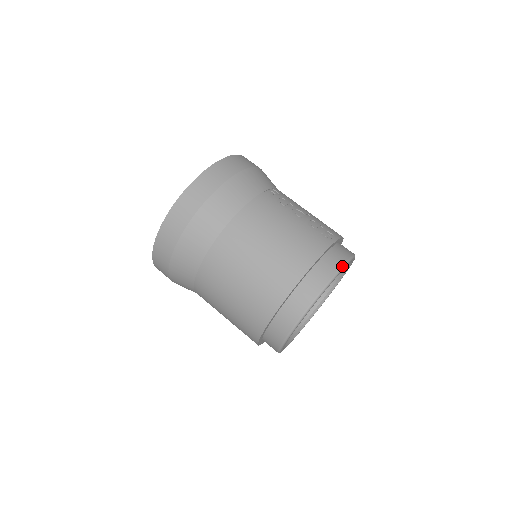
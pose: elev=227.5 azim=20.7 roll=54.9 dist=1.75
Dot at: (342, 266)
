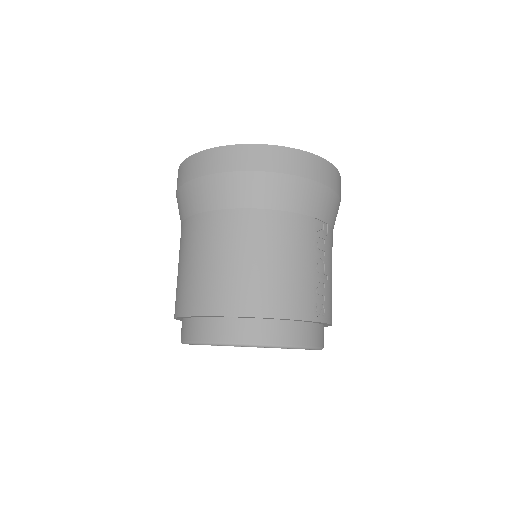
Dot at: (298, 346)
